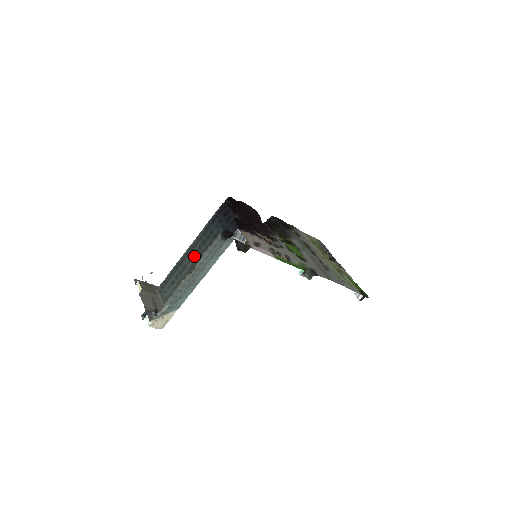
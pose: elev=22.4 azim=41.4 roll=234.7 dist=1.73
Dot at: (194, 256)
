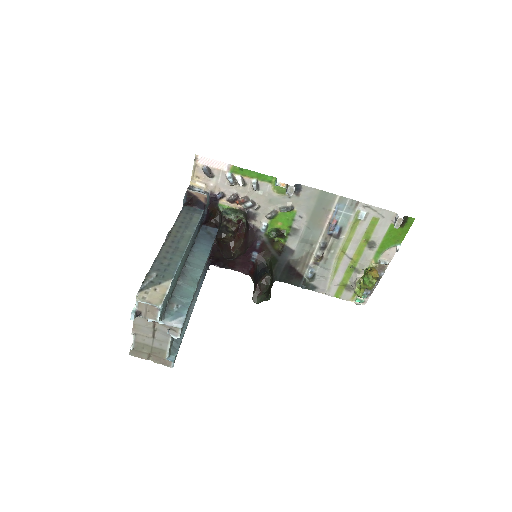
Dot at: occluded
